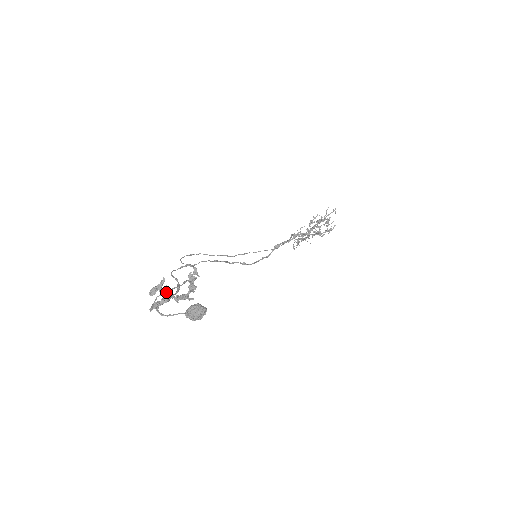
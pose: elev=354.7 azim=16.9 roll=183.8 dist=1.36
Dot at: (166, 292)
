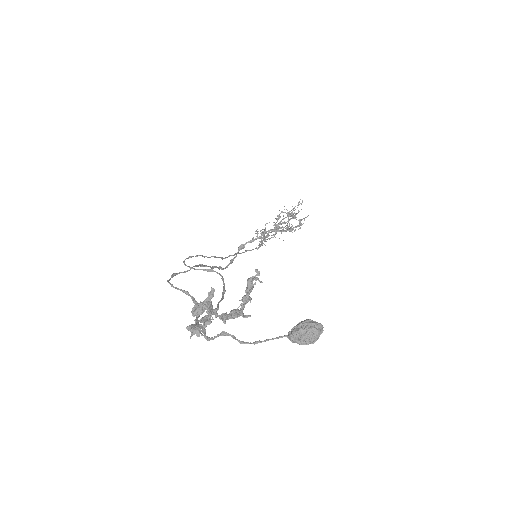
Dot at: (211, 309)
